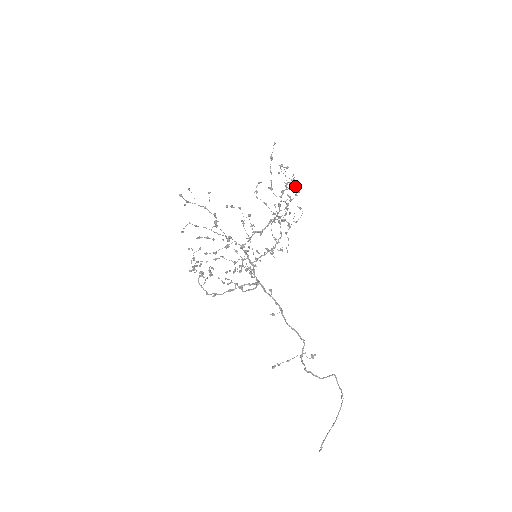
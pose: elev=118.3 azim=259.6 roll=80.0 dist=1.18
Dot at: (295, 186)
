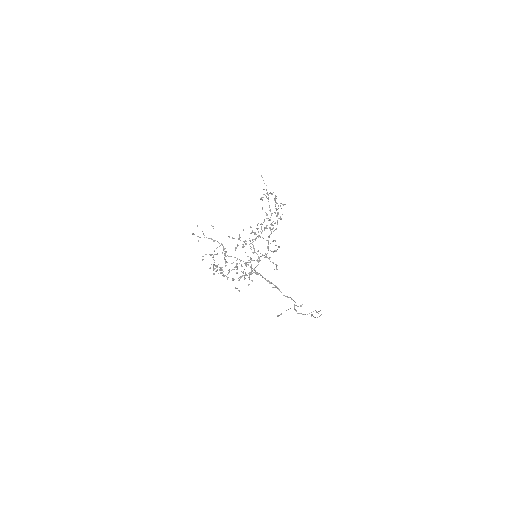
Dot at: (277, 215)
